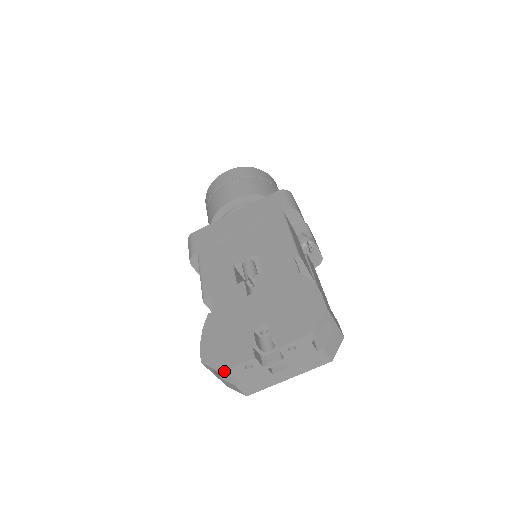
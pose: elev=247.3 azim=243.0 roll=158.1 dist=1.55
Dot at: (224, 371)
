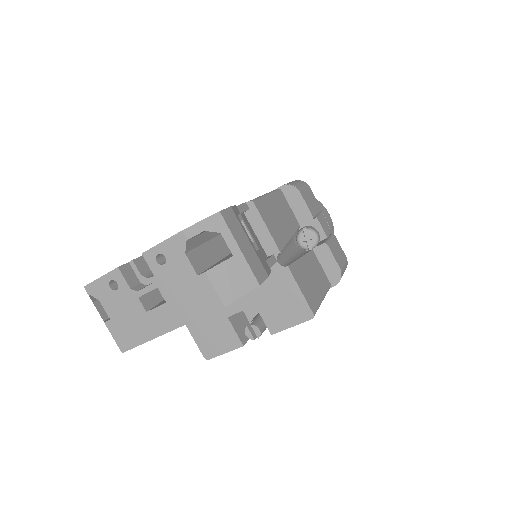
Dot at: (87, 286)
